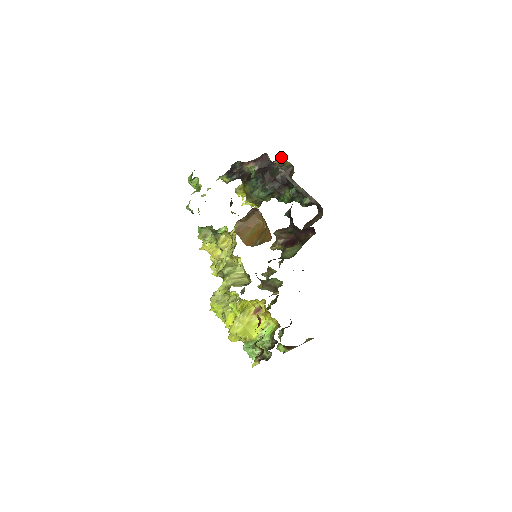
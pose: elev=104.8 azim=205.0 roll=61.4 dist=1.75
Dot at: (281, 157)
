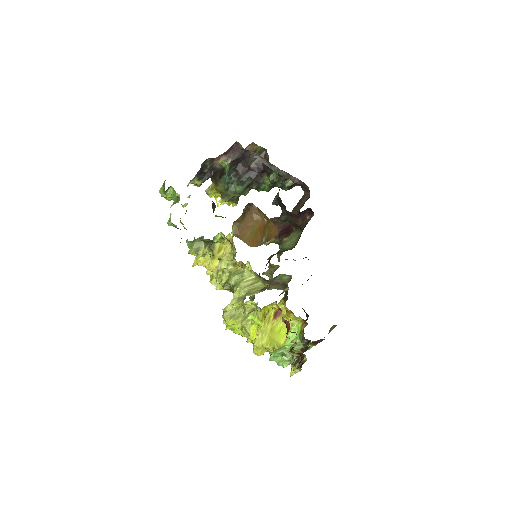
Dot at: (251, 143)
